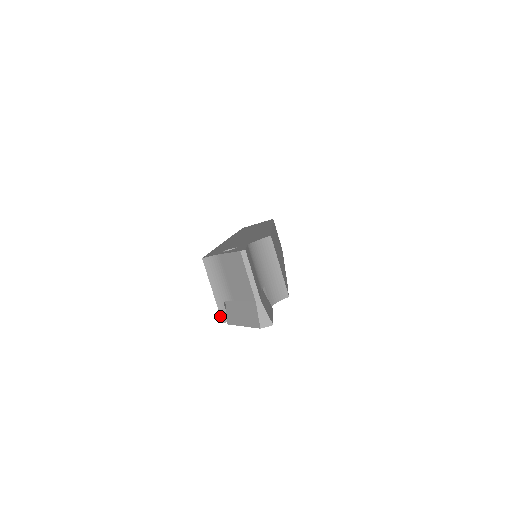
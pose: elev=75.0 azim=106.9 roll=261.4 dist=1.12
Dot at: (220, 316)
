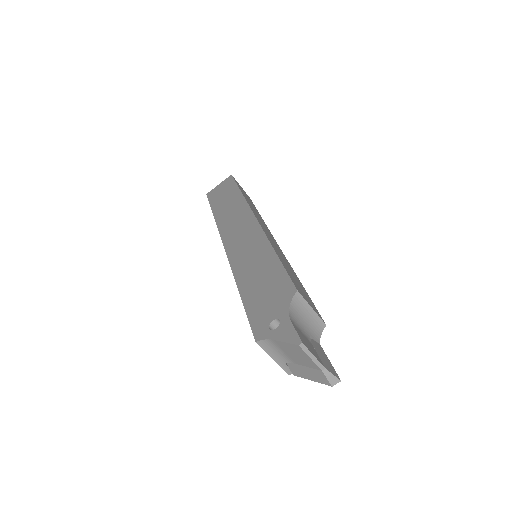
Dot at: occluded
